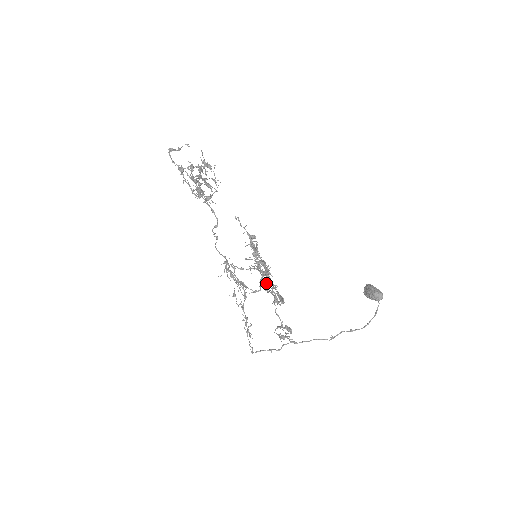
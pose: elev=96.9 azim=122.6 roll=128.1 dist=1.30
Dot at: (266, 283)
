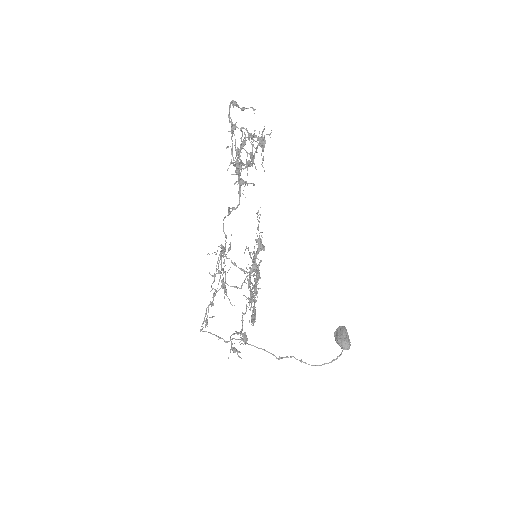
Dot at: (250, 286)
